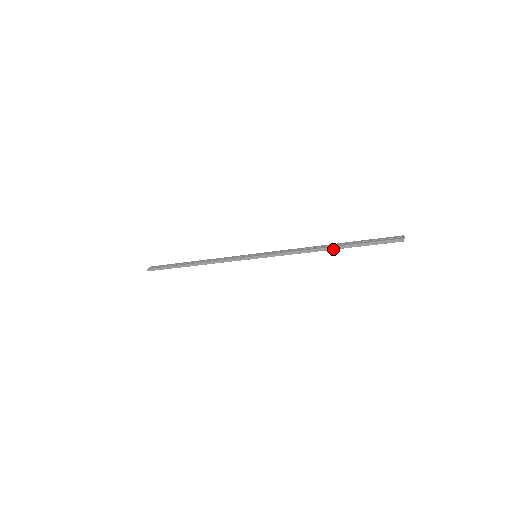
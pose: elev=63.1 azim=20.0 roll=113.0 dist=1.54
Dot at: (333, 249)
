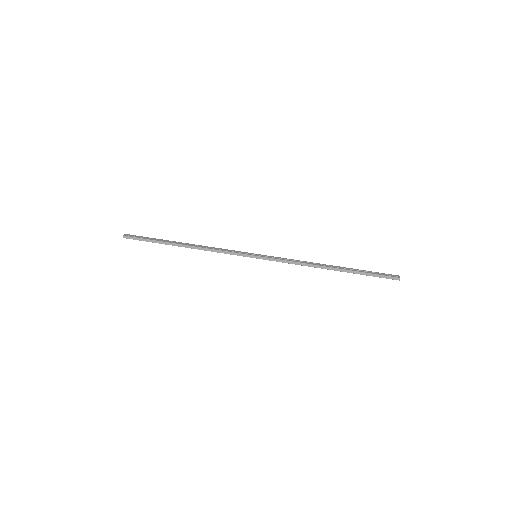
Dot at: (336, 270)
